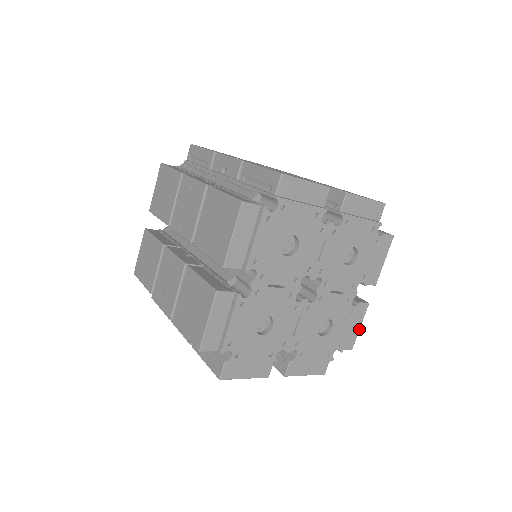
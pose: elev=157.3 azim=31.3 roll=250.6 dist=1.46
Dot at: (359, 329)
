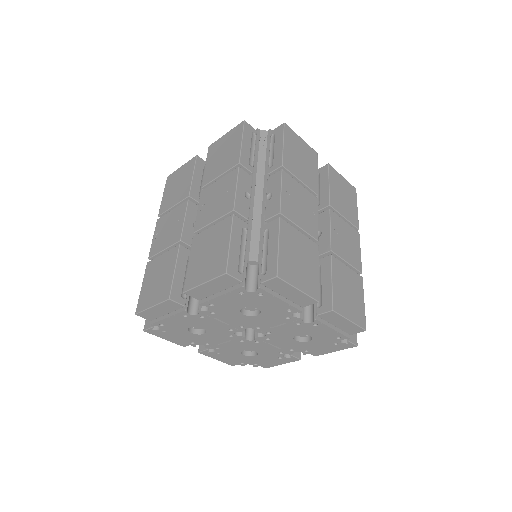
Dot at: (281, 364)
